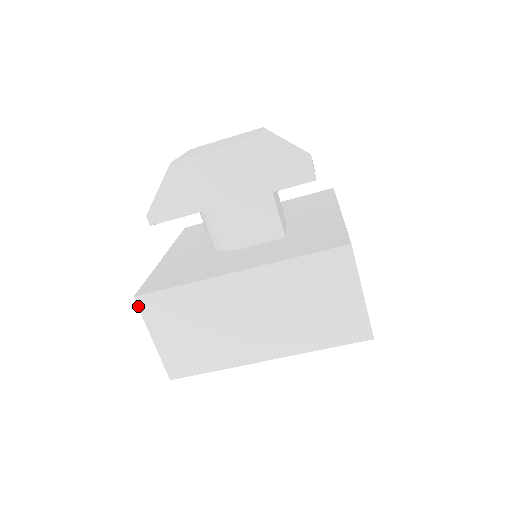
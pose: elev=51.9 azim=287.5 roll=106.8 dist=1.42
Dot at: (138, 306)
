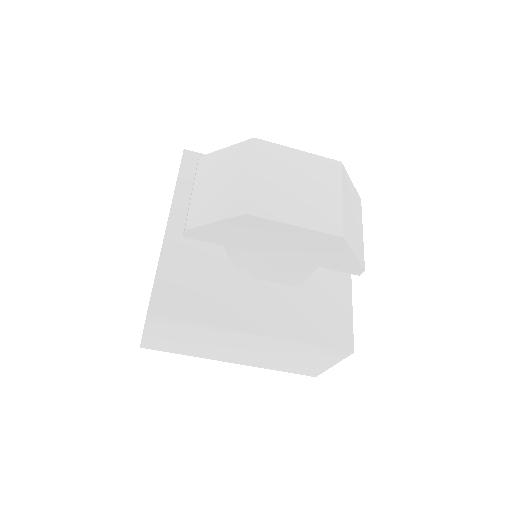
Dot at: (146, 318)
